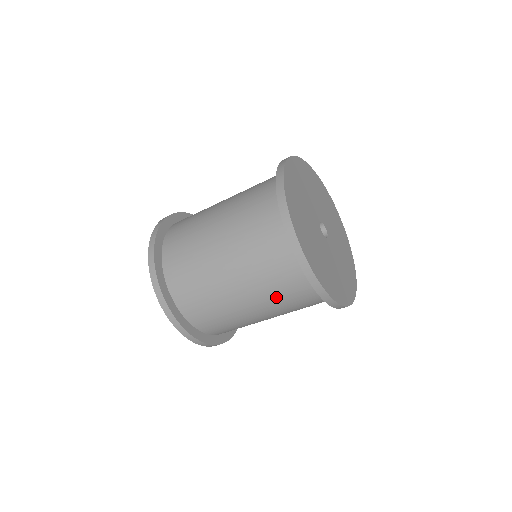
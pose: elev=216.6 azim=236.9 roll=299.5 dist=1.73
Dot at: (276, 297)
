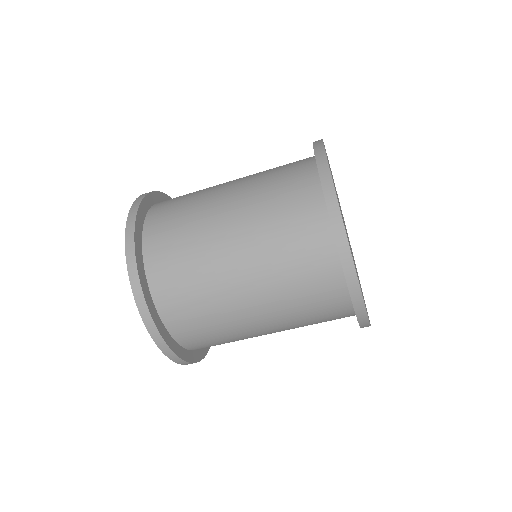
Dot at: (286, 284)
